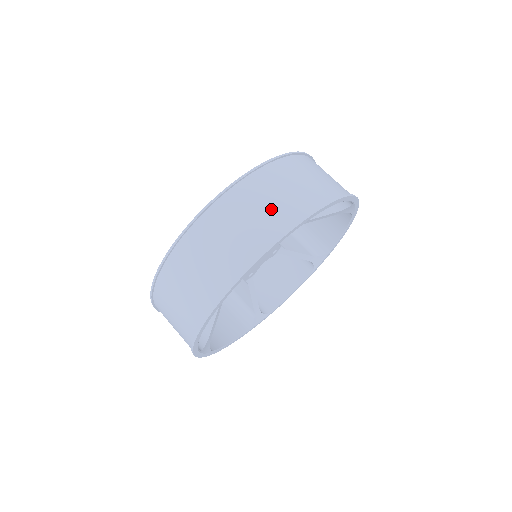
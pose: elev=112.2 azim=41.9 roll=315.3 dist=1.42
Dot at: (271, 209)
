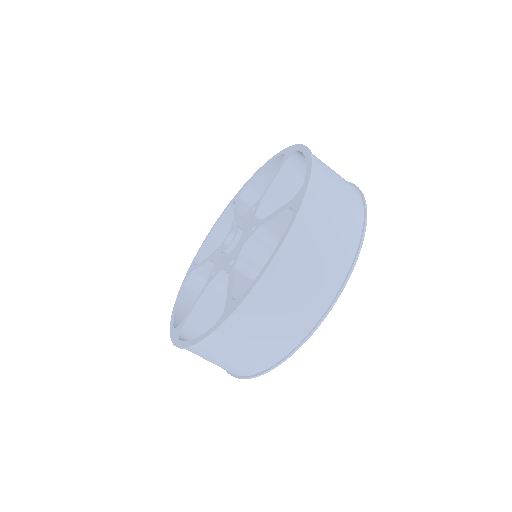
Dot at: (250, 353)
